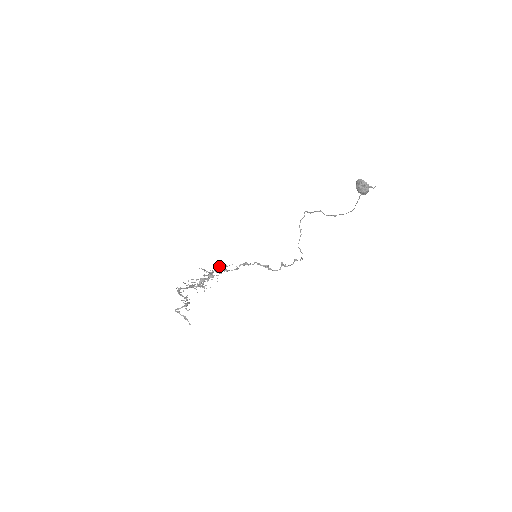
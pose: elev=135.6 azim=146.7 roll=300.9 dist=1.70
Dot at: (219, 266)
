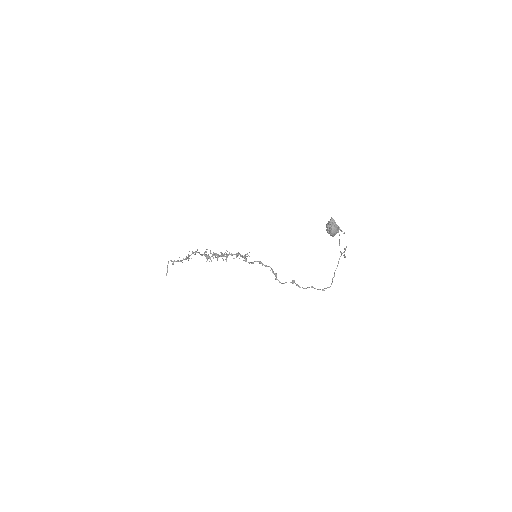
Dot at: (245, 254)
